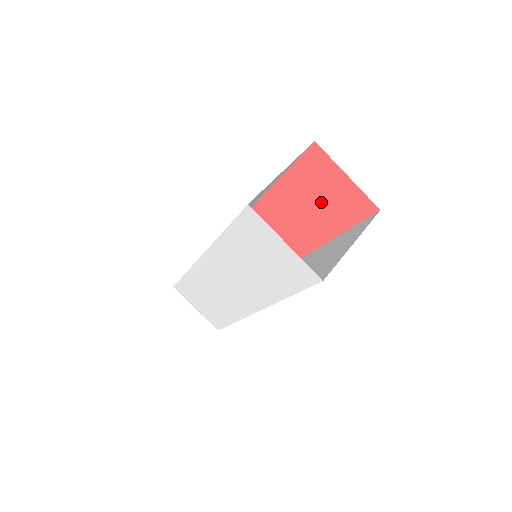
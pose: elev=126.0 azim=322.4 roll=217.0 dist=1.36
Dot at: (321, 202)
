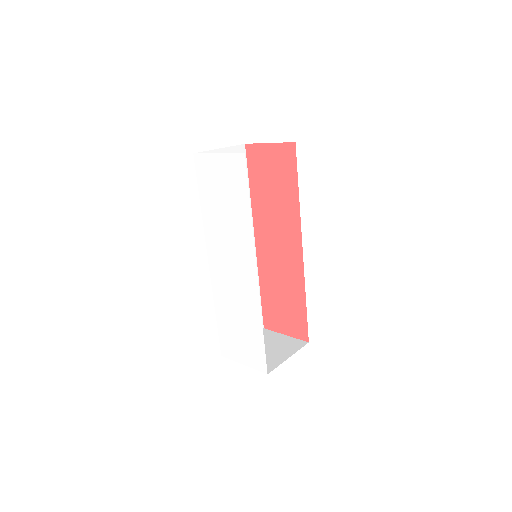
Dot at: (275, 183)
